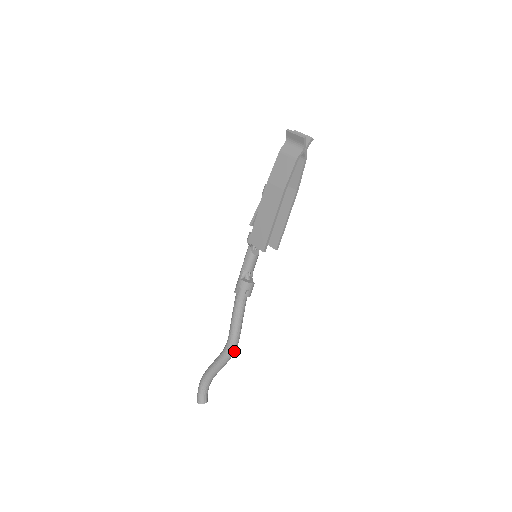
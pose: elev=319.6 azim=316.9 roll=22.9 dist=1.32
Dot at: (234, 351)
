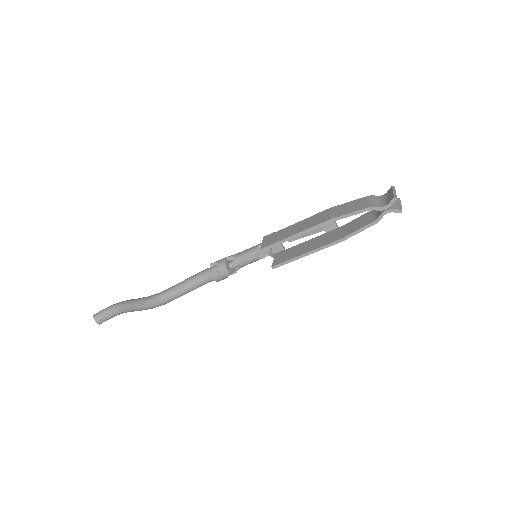
Dot at: (154, 305)
